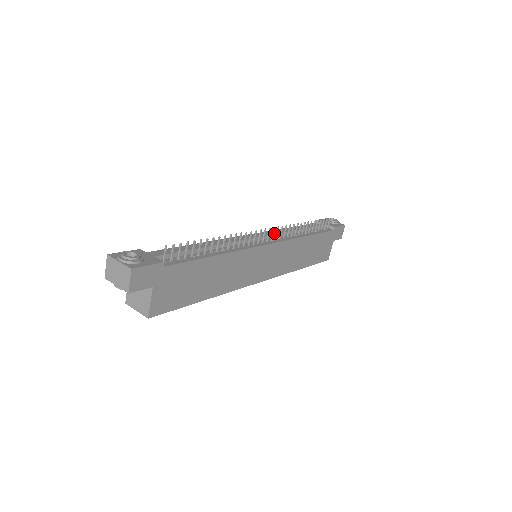
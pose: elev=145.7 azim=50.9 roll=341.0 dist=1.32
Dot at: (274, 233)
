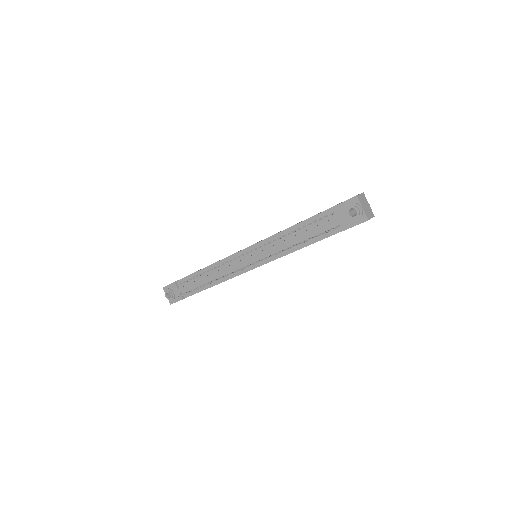
Dot at: (260, 255)
